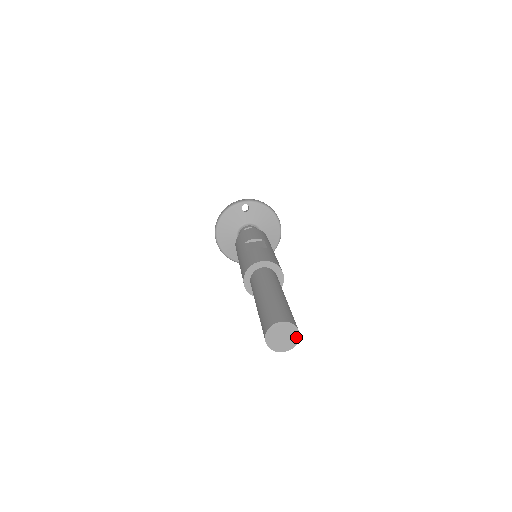
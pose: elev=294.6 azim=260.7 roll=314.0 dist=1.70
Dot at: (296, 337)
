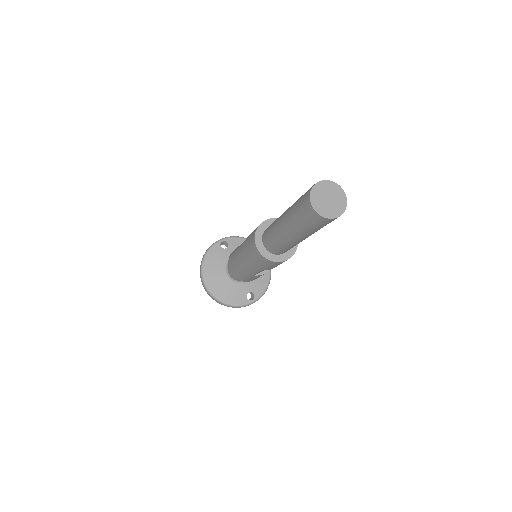
Dot at: (342, 196)
